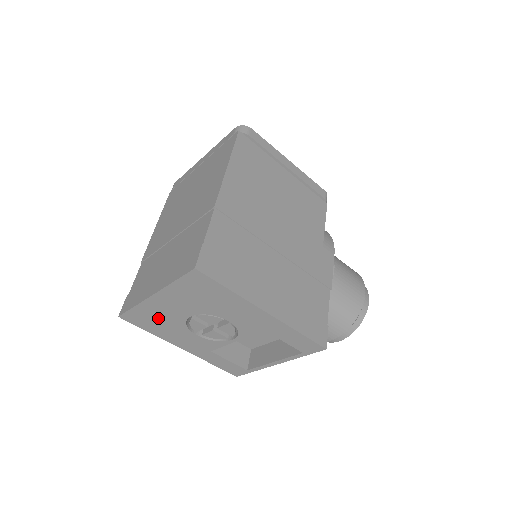
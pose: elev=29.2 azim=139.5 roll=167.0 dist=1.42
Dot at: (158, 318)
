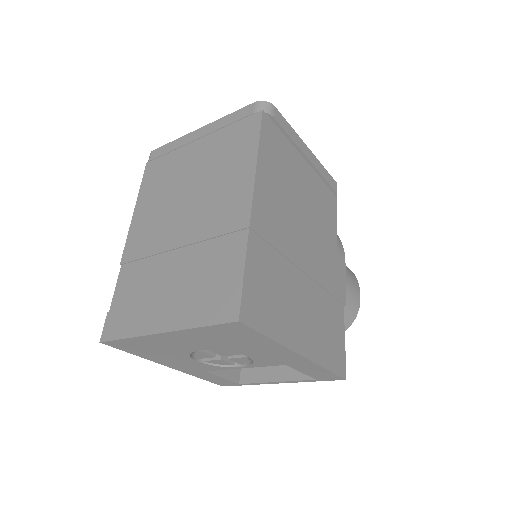
Dot at: (155, 347)
